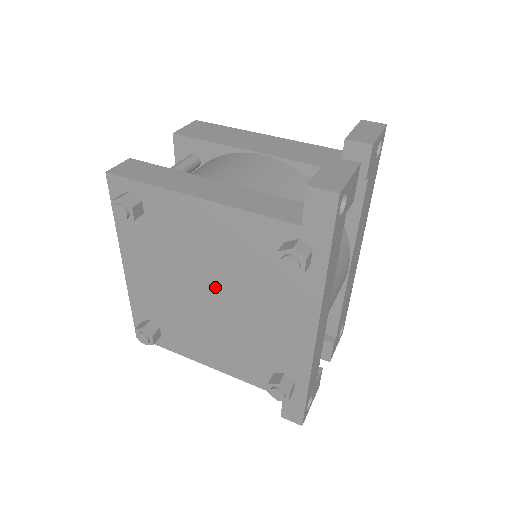
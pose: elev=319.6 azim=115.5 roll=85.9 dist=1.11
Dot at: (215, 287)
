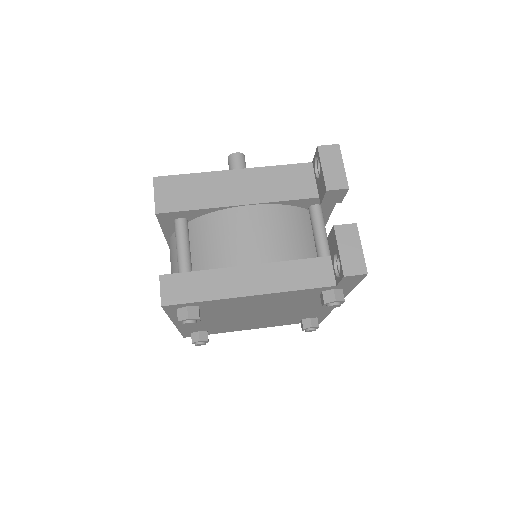
Dot at: (261, 312)
